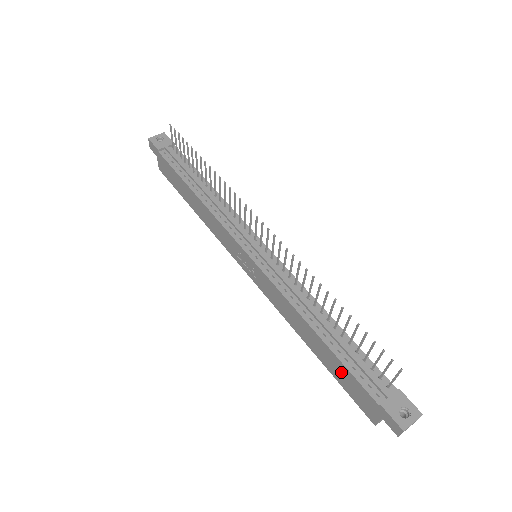
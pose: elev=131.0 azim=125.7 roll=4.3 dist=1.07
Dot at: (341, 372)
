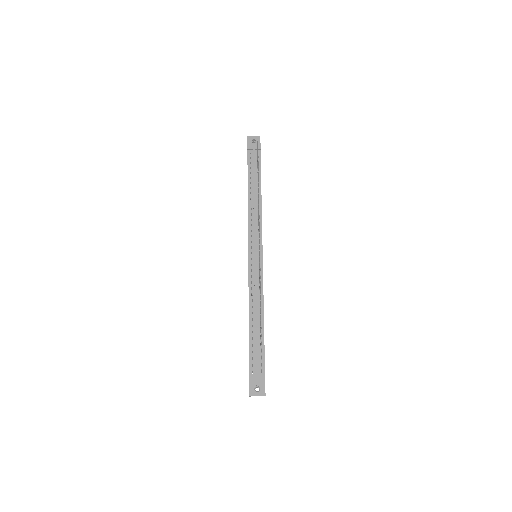
Dot at: occluded
